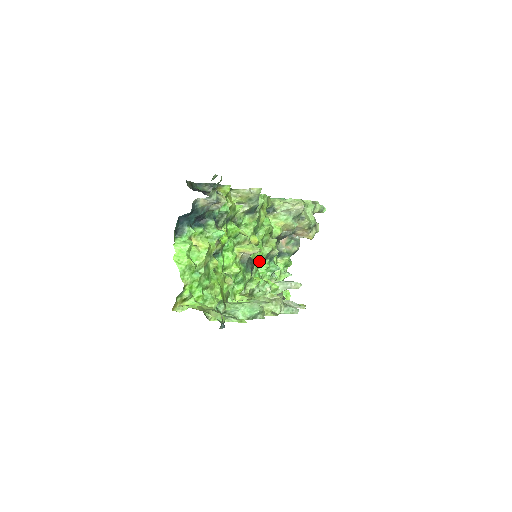
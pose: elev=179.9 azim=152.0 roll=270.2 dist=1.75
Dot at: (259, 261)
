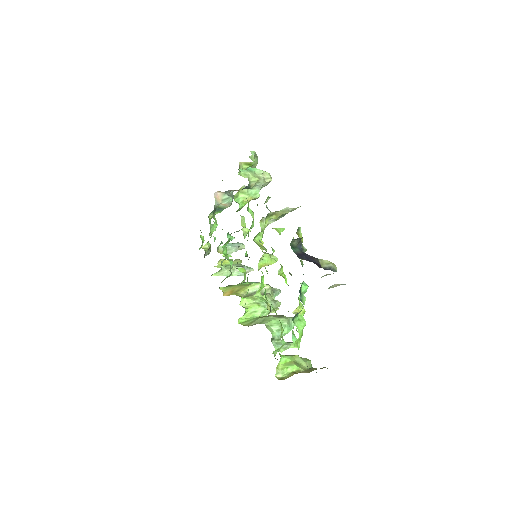
Dot at: occluded
